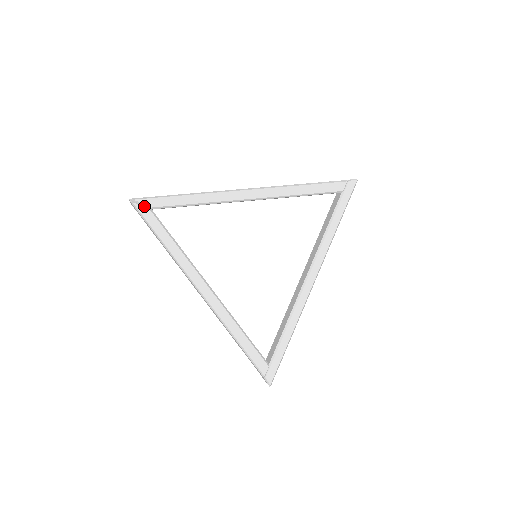
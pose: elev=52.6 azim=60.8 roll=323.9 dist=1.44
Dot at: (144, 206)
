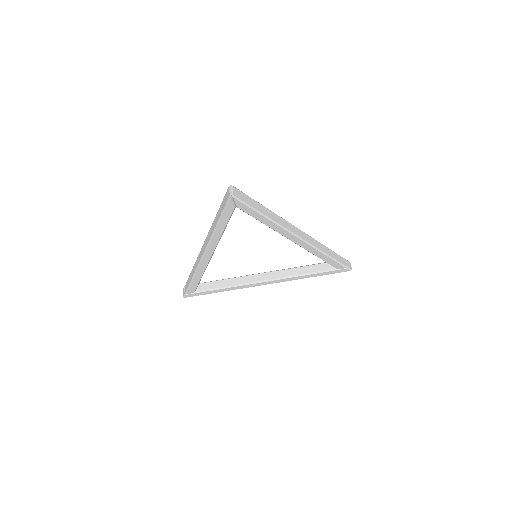
Dot at: (234, 203)
